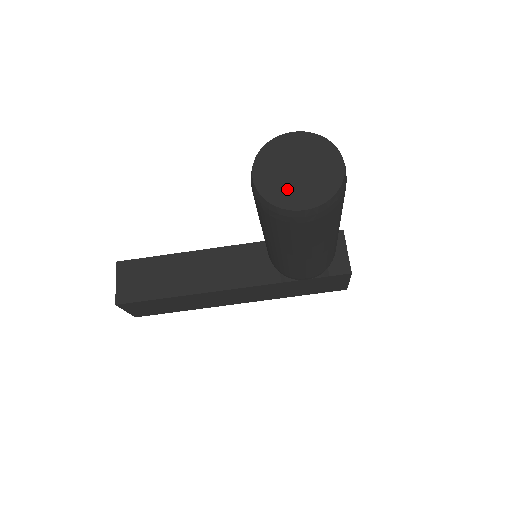
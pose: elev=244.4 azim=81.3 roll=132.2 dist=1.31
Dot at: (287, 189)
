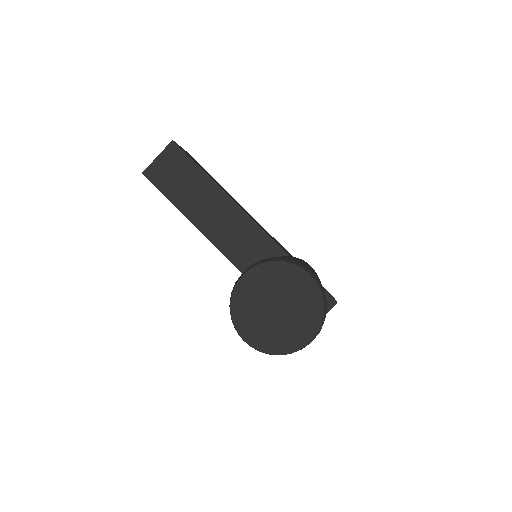
Dot at: (252, 313)
